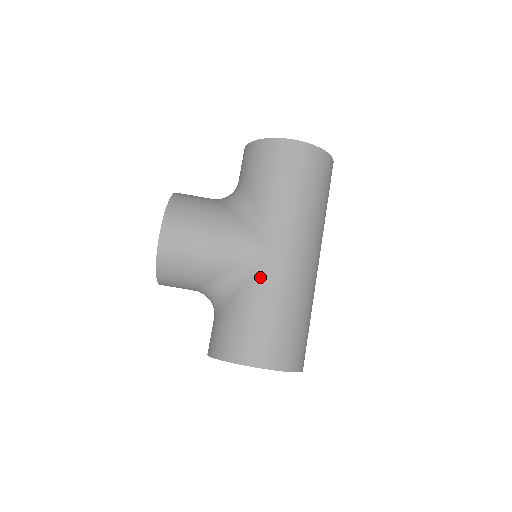
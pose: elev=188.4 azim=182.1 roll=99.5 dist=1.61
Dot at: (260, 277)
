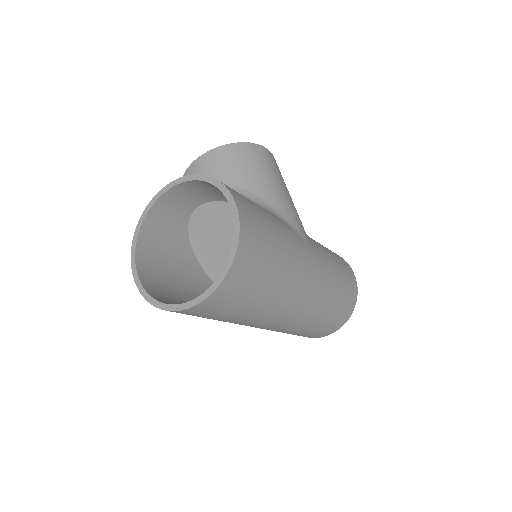
Dot at: (288, 227)
